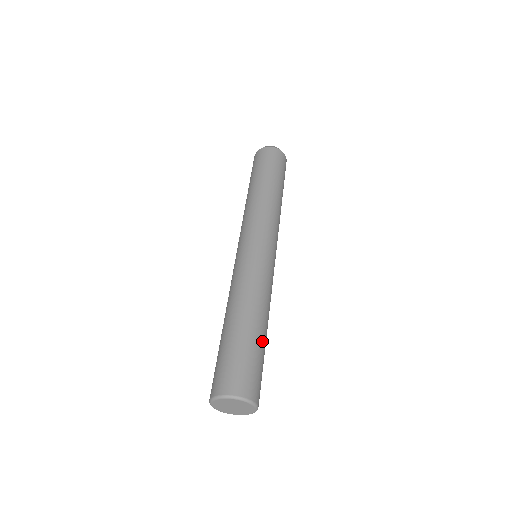
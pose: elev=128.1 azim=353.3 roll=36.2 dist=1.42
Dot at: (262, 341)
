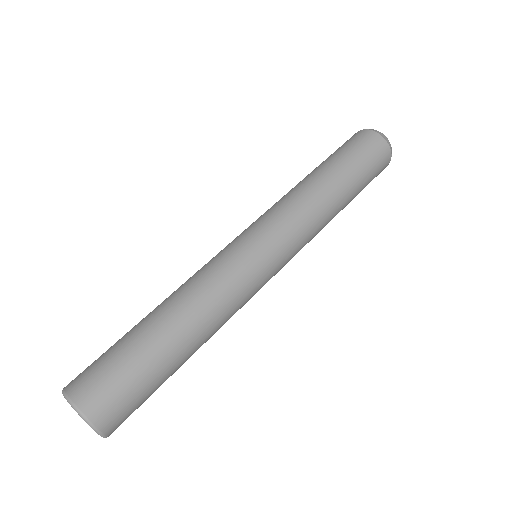
Dot at: (152, 343)
